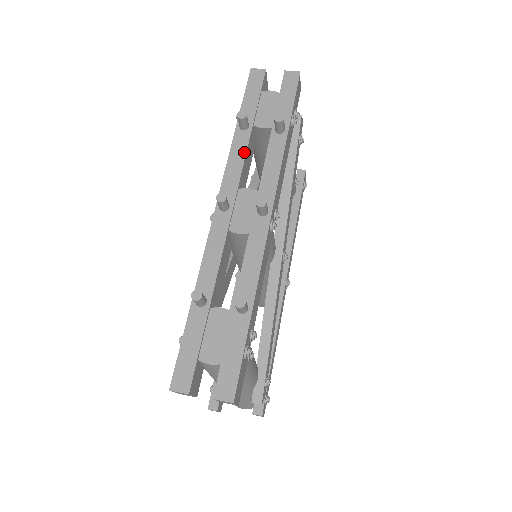
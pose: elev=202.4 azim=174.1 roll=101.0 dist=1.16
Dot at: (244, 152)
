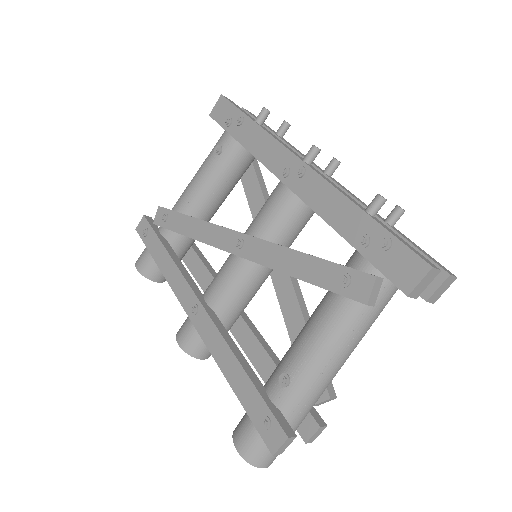
Dot at: occluded
